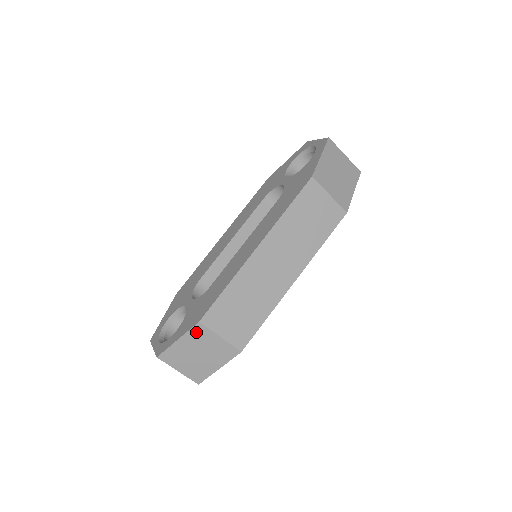
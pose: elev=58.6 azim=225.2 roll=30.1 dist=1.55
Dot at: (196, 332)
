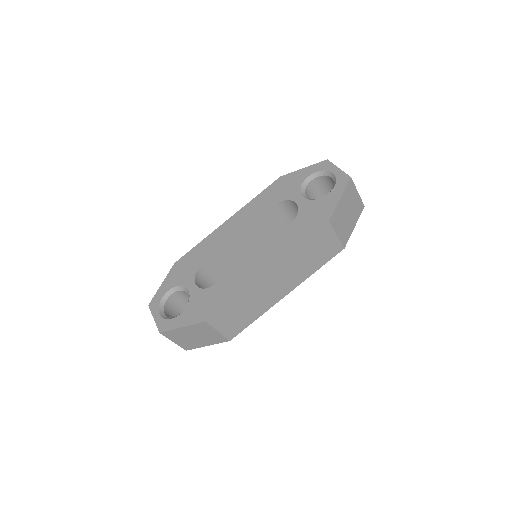
Dot at: (200, 326)
